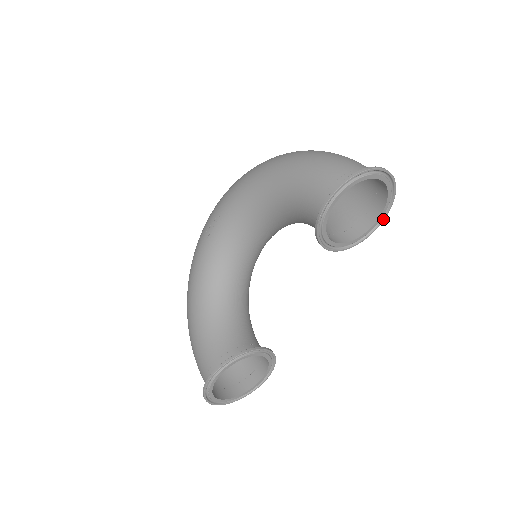
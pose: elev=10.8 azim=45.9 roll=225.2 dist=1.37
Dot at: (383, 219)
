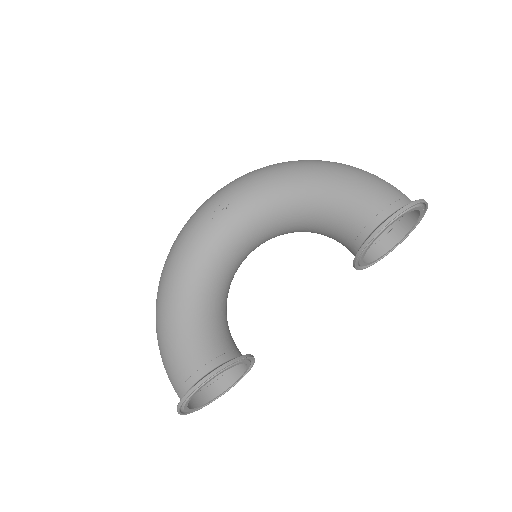
Dot at: (394, 248)
